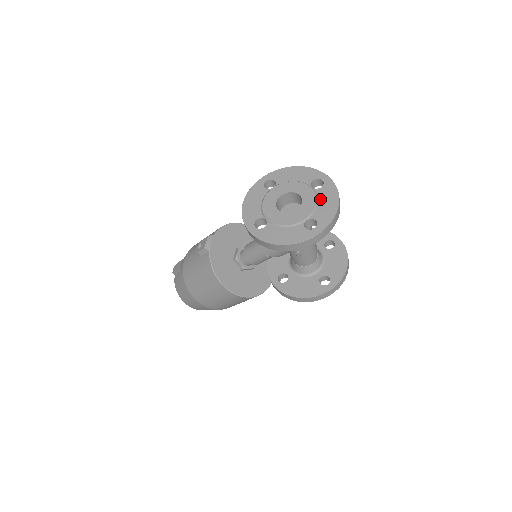
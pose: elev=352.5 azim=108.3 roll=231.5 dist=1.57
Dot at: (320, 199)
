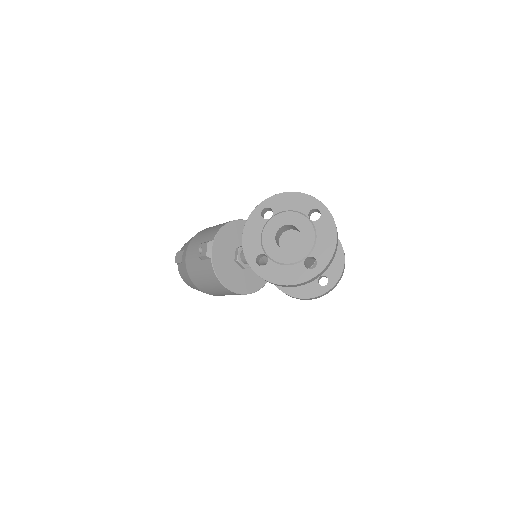
Dot at: (318, 234)
